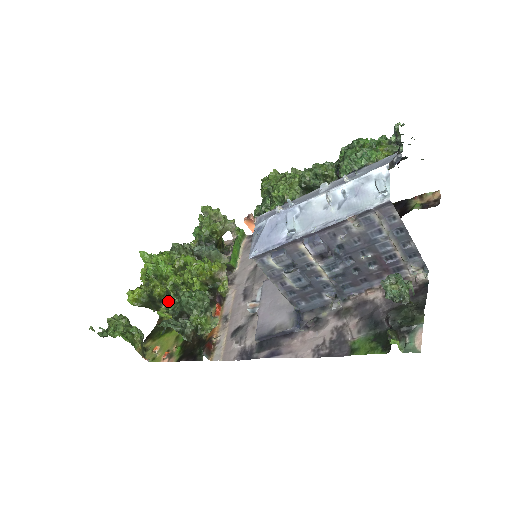
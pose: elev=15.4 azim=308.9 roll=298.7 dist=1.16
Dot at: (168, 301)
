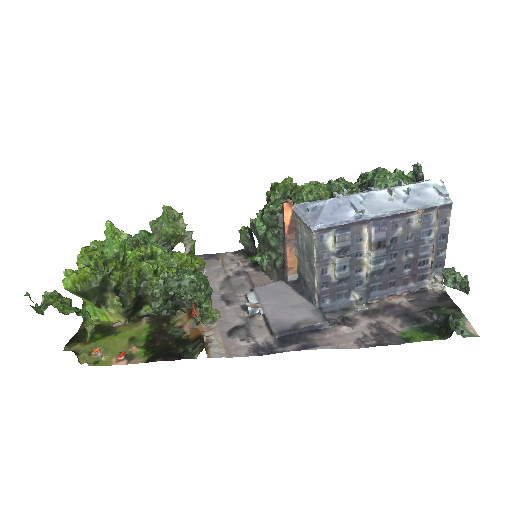
Dot at: (127, 291)
